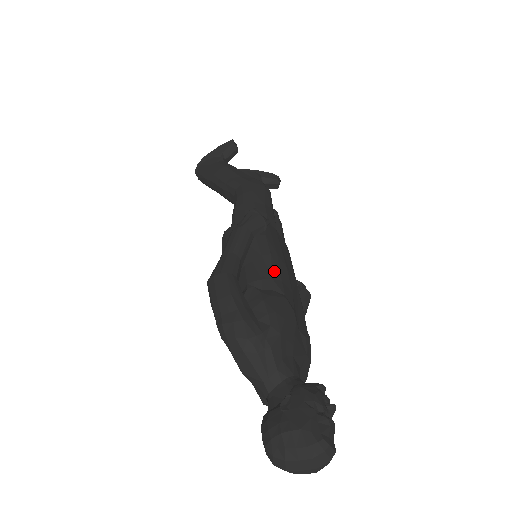
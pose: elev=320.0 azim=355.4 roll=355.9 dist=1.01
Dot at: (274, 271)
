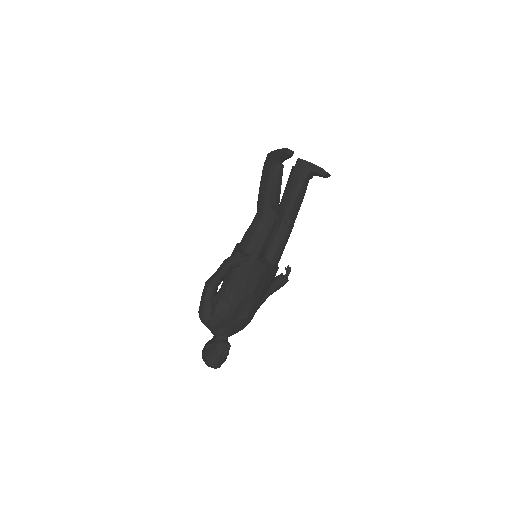
Dot at: (232, 292)
